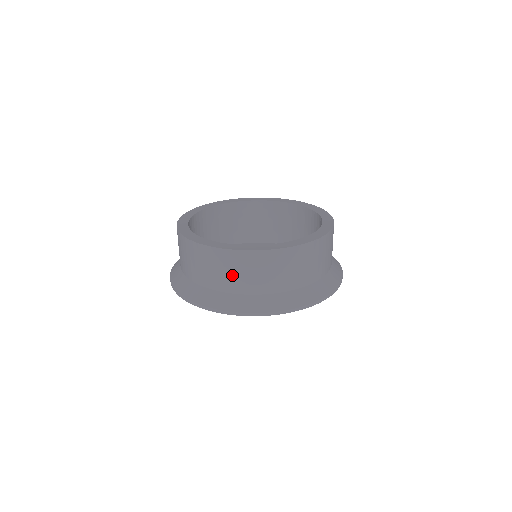
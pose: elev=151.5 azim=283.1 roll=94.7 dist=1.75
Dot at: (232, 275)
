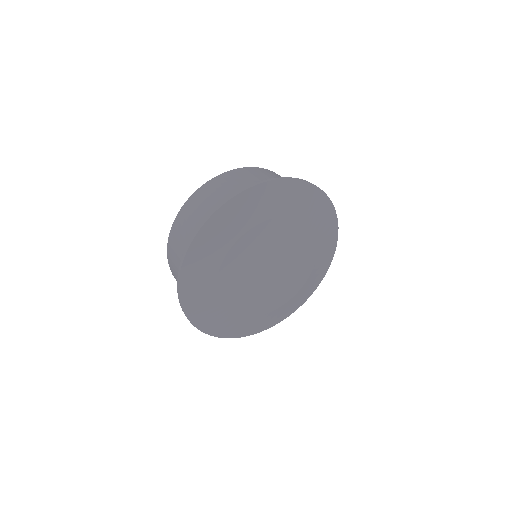
Dot at: (238, 182)
